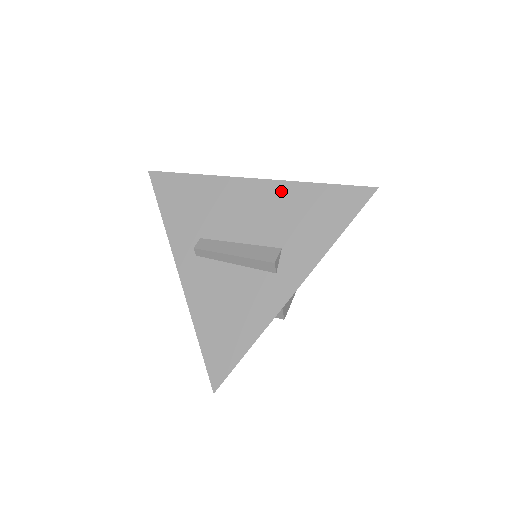
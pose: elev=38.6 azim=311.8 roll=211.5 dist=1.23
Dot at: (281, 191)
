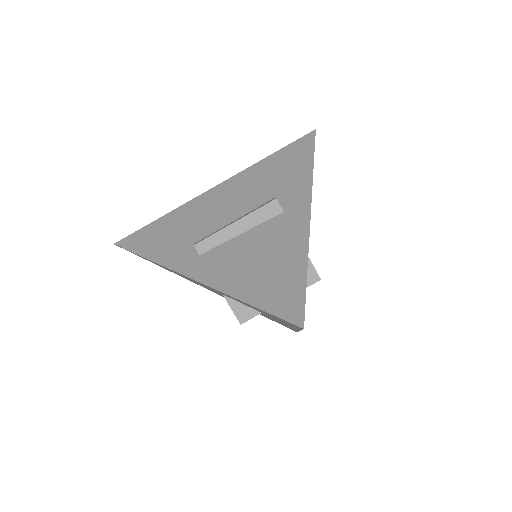
Dot at: (245, 176)
